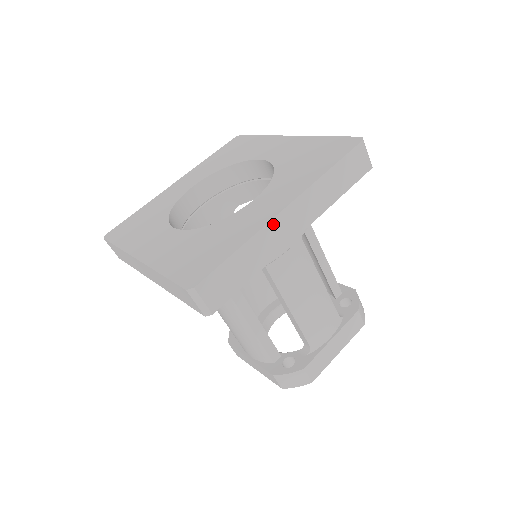
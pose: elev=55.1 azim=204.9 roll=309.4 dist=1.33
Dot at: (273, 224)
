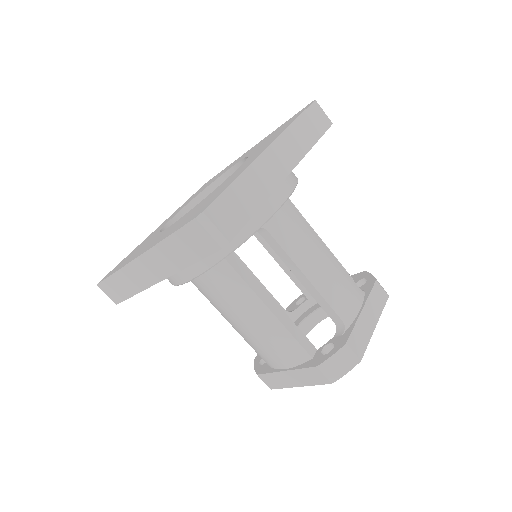
Dot at: (261, 160)
